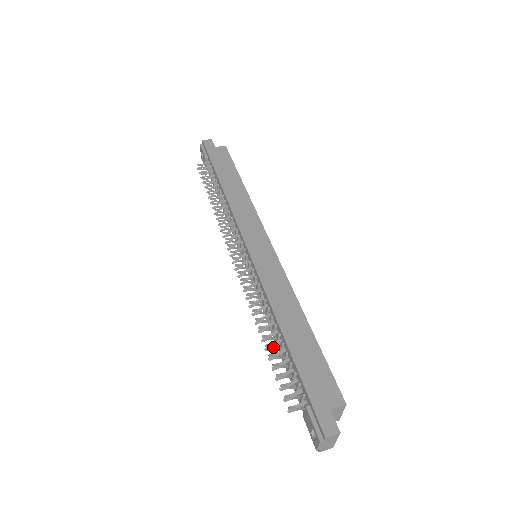
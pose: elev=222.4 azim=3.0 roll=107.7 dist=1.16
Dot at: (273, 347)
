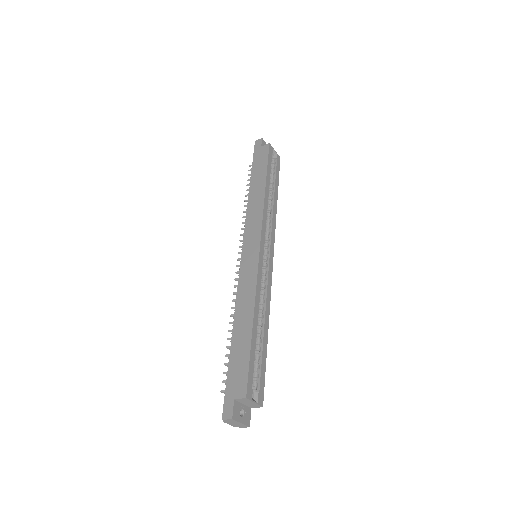
Dot at: occluded
